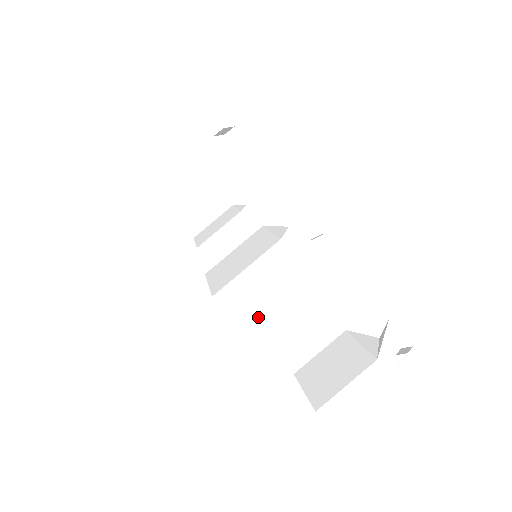
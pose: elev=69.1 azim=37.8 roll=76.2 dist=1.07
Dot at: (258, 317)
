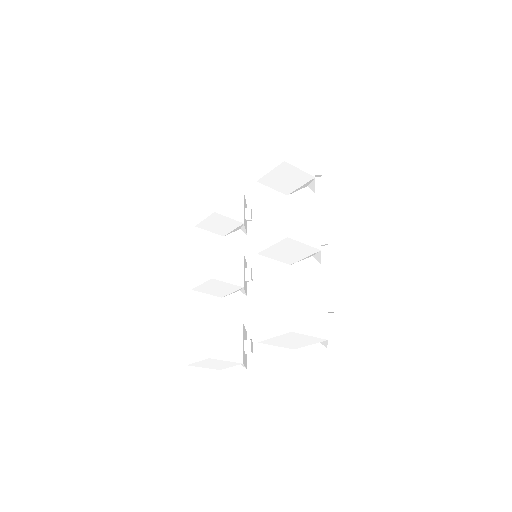
Dot at: (295, 221)
